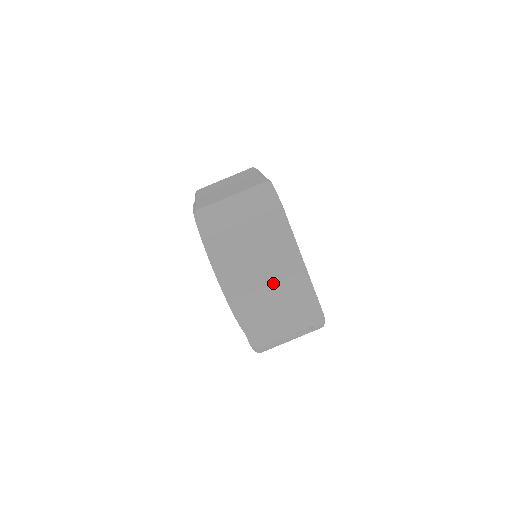
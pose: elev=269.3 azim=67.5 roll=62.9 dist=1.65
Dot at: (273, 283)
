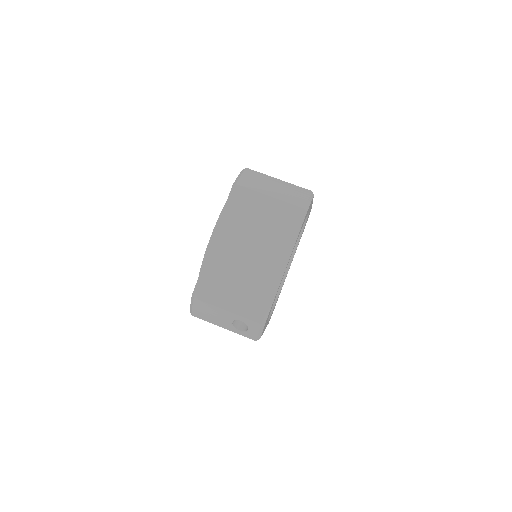
Dot at: (251, 261)
